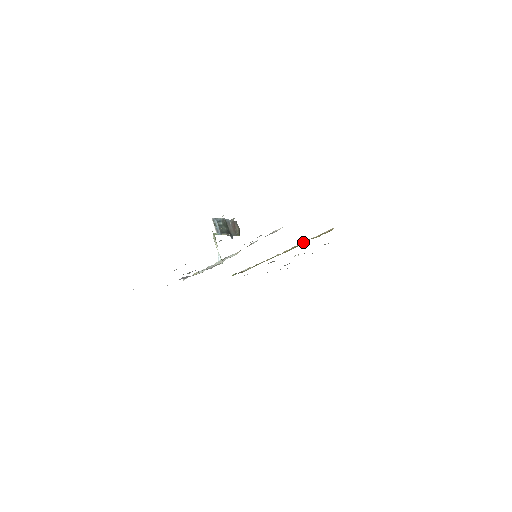
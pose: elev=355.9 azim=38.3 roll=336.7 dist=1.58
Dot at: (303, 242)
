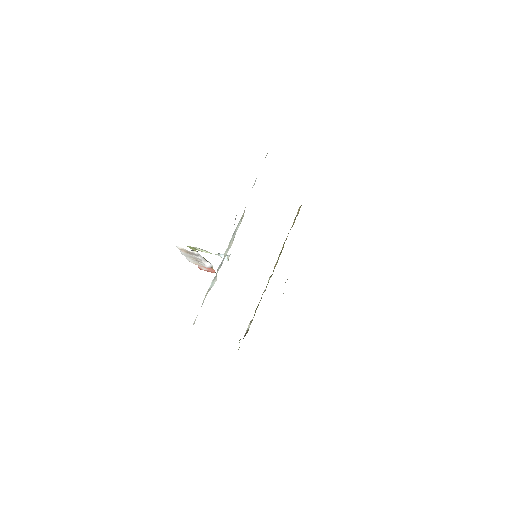
Dot at: occluded
